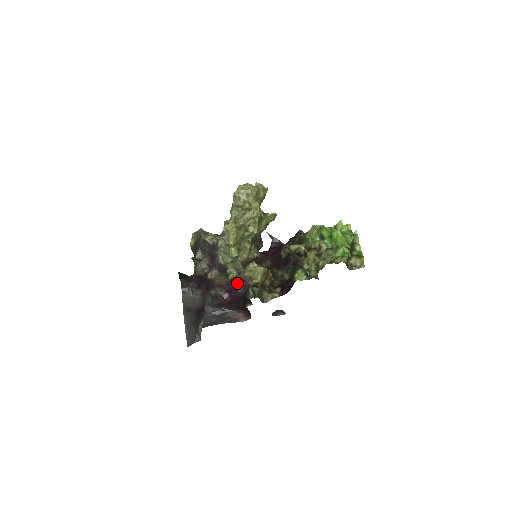
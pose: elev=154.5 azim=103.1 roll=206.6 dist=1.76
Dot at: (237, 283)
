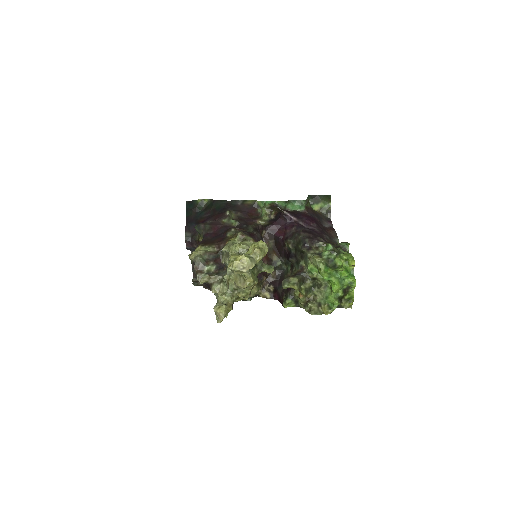
Dot at: occluded
